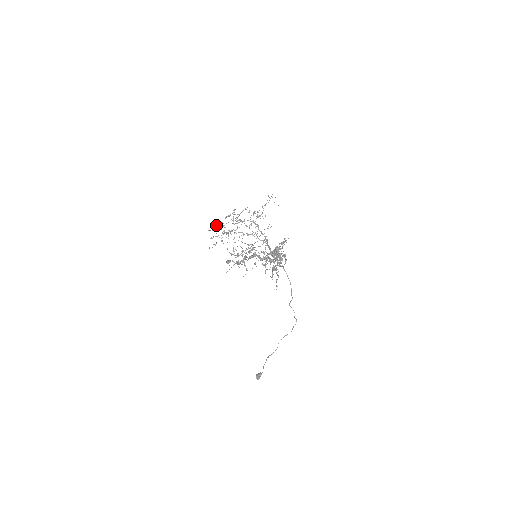
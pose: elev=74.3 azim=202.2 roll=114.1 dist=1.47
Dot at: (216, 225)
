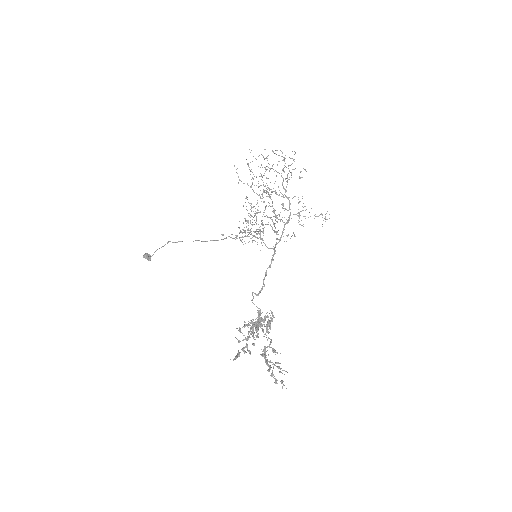
Dot at: (266, 158)
